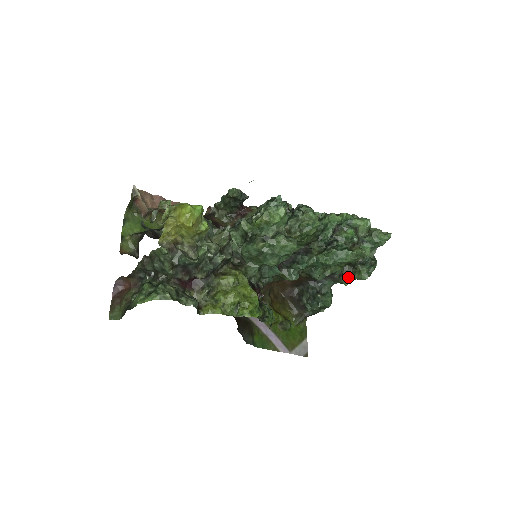
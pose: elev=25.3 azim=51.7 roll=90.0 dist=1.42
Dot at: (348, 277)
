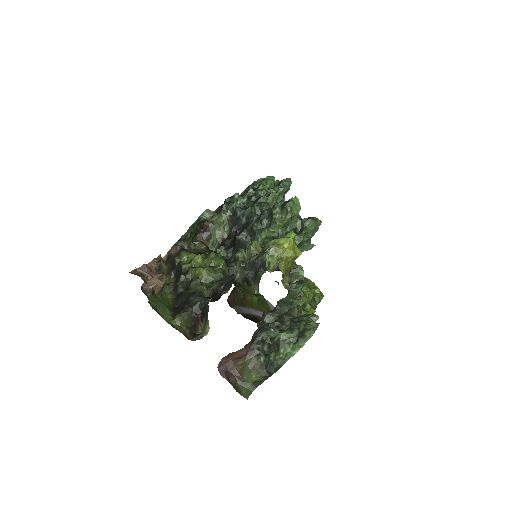
Dot at: occluded
